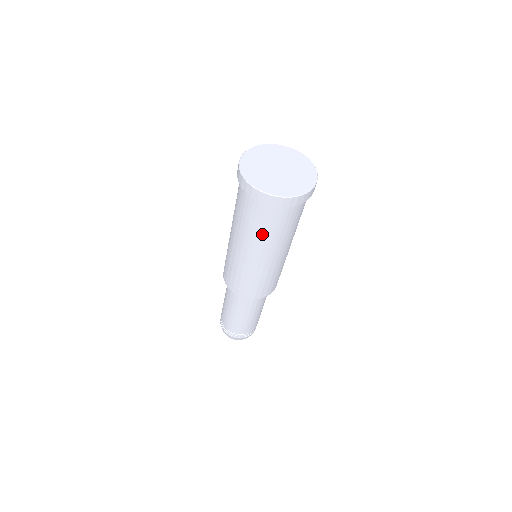
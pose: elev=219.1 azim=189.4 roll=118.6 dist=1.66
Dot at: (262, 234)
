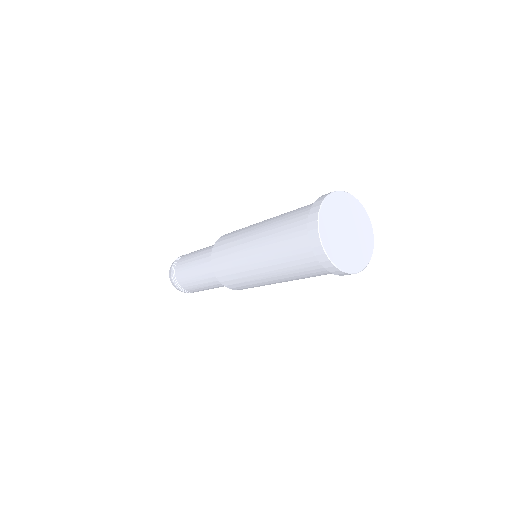
Dot at: (282, 259)
